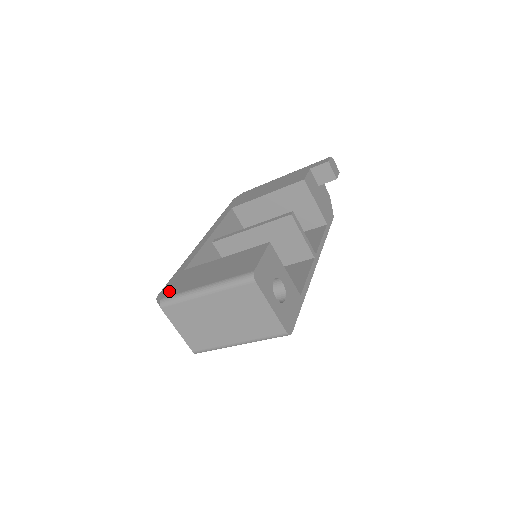
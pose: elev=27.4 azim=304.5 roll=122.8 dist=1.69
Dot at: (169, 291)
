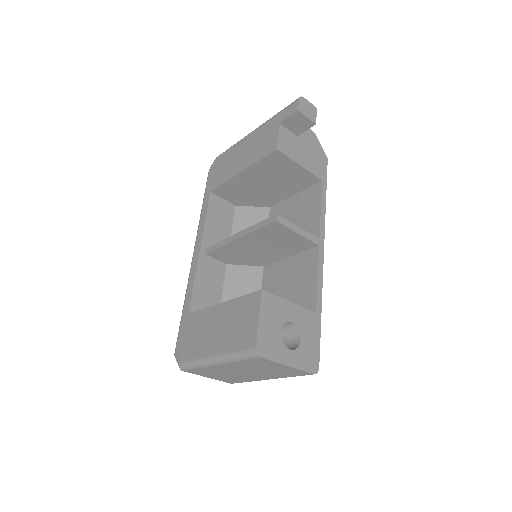
Dot at: (183, 352)
